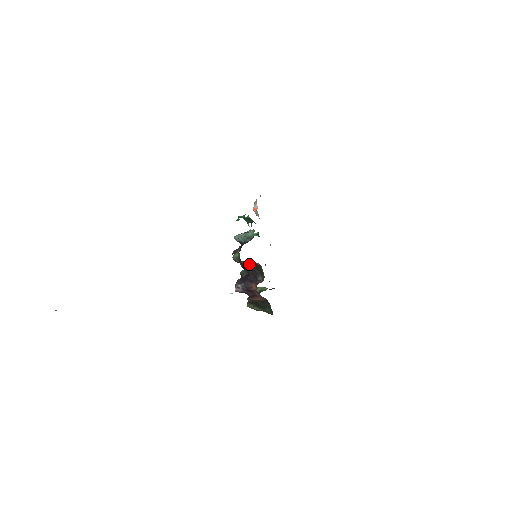
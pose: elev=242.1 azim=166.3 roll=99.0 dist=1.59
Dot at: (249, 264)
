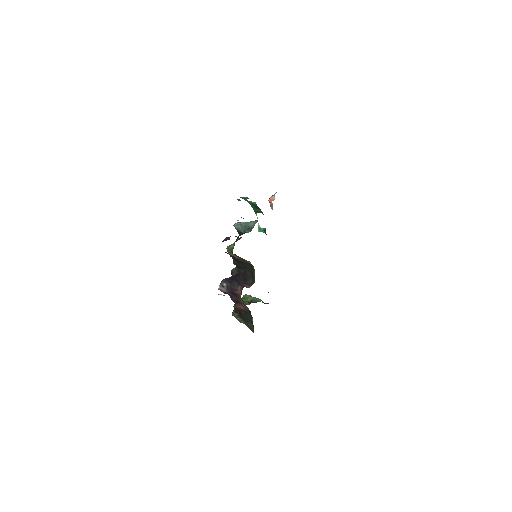
Dot at: (241, 260)
